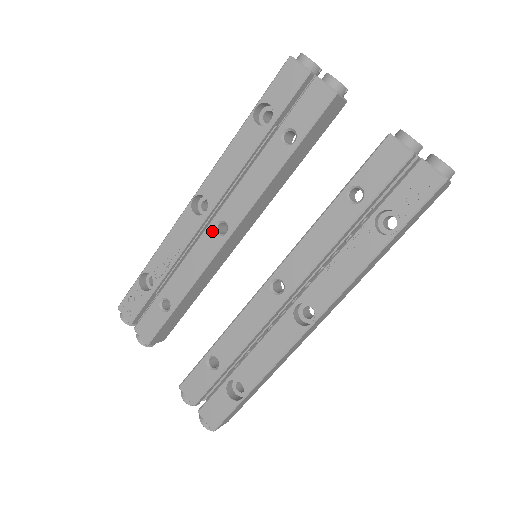
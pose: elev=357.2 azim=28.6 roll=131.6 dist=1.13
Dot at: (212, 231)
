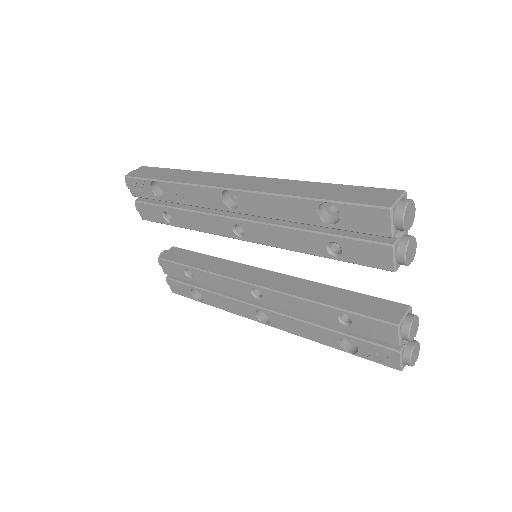
Dot at: (230, 224)
